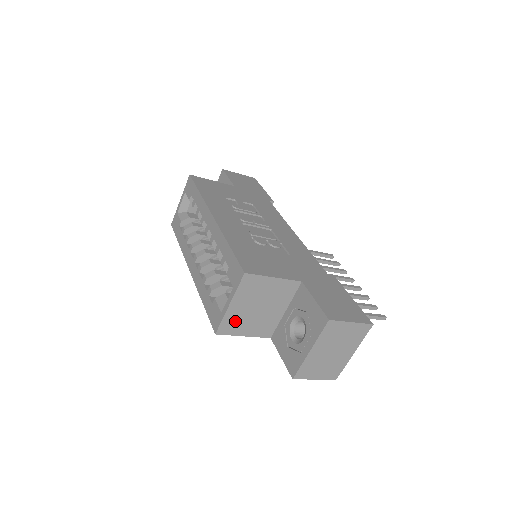
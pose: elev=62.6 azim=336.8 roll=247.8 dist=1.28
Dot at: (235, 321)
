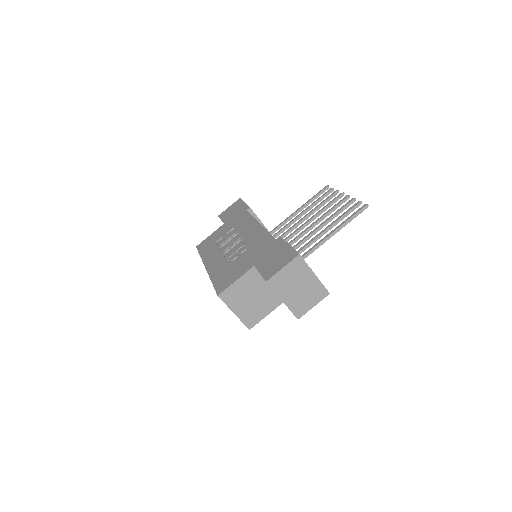
Dot at: (250, 315)
